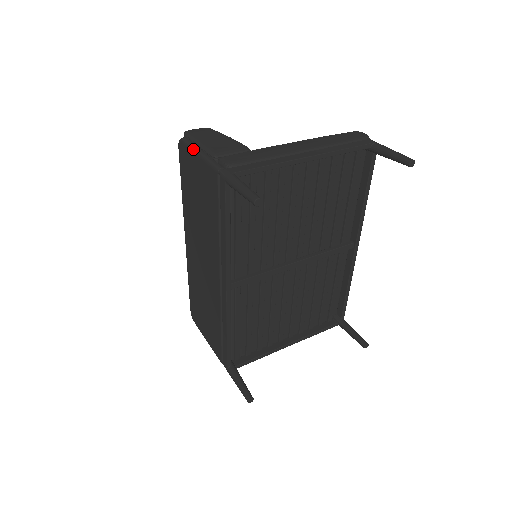
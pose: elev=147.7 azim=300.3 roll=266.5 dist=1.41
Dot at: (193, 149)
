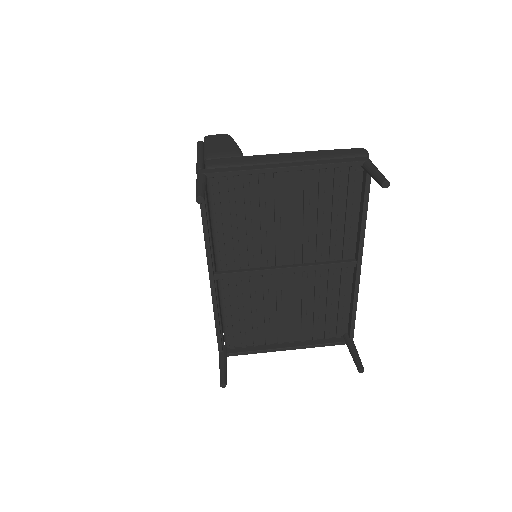
Dot at: (197, 151)
